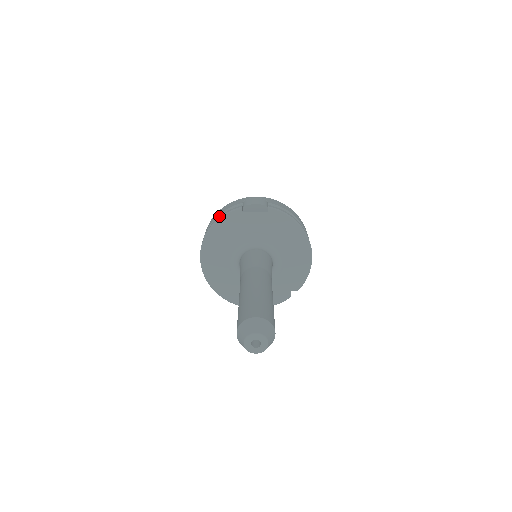
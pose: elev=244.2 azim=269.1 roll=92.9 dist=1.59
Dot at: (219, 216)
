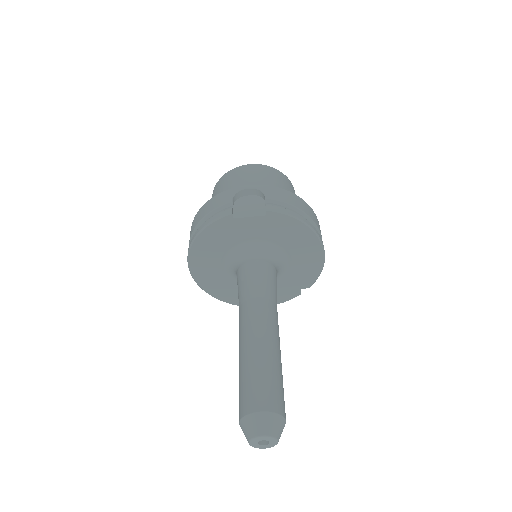
Dot at: (204, 222)
